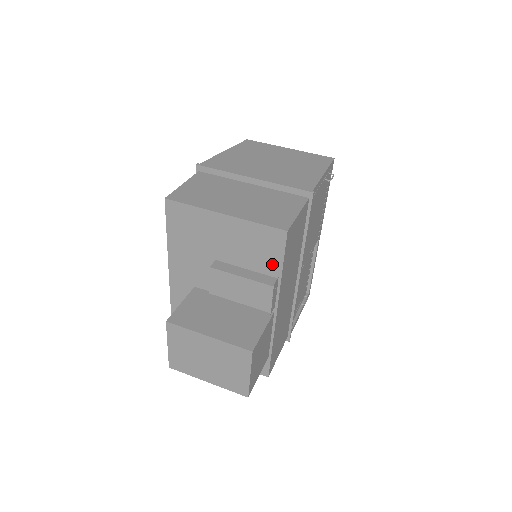
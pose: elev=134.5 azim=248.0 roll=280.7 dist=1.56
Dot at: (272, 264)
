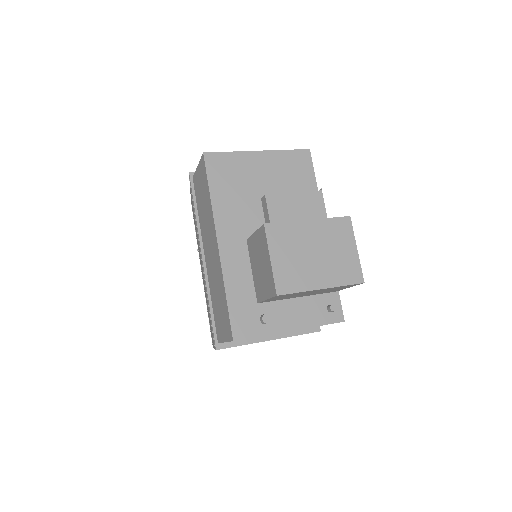
Dot at: (308, 182)
